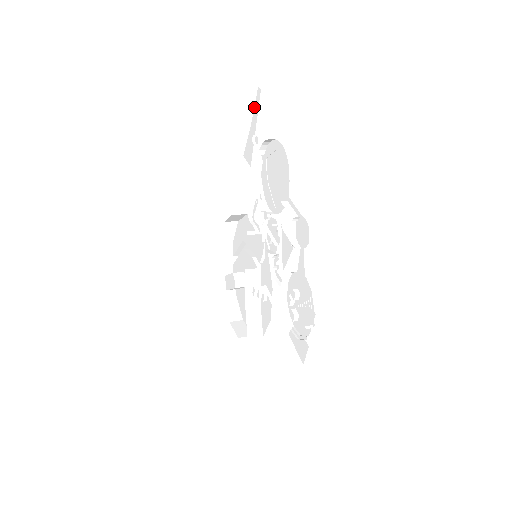
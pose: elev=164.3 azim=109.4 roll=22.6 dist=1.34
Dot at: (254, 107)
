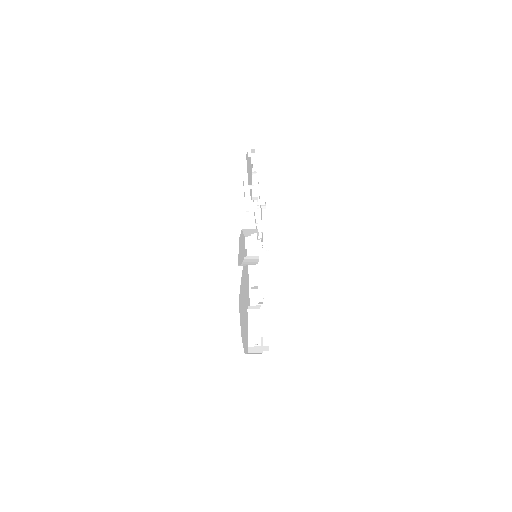
Dot at: occluded
